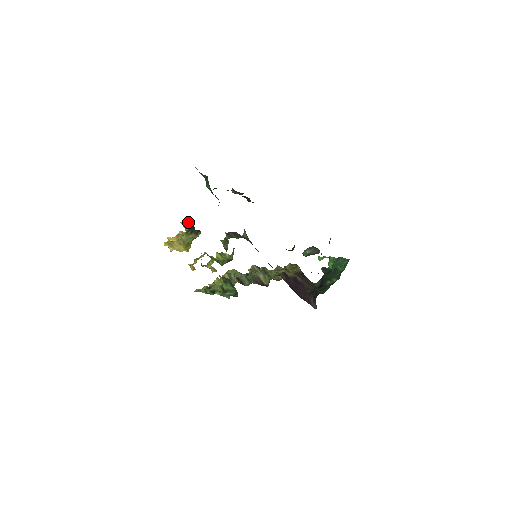
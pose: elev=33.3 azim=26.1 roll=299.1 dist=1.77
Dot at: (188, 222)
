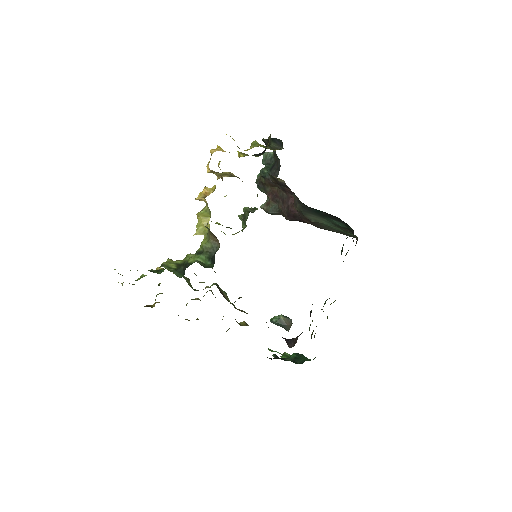
Dot at: occluded
